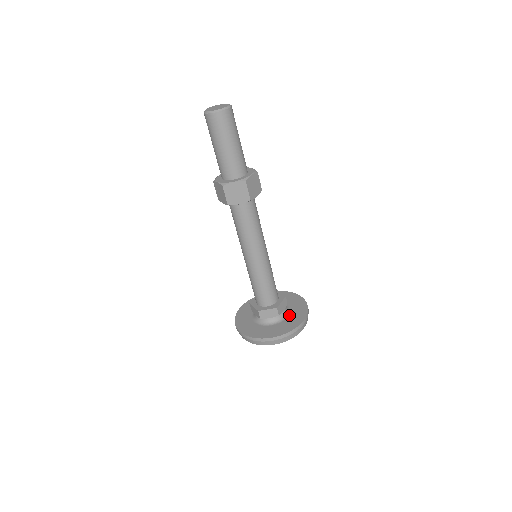
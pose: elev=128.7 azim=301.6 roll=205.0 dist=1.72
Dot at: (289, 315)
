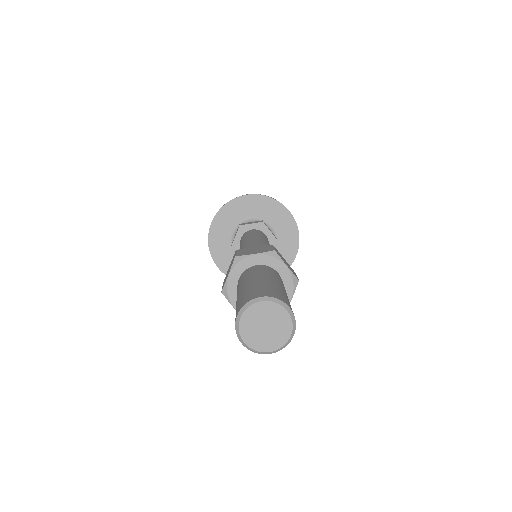
Dot at: (277, 247)
